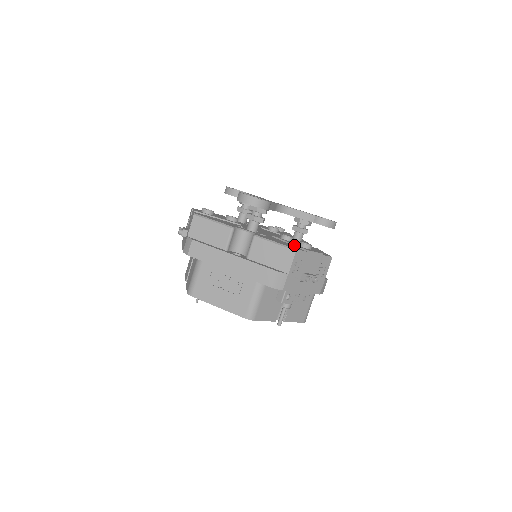
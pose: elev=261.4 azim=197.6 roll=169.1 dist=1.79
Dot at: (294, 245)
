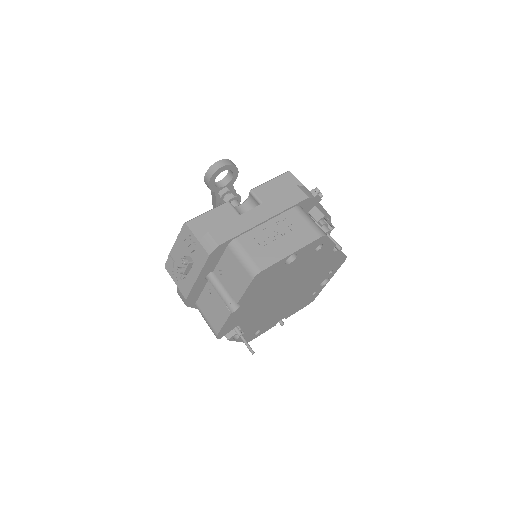
Dot at: occluded
